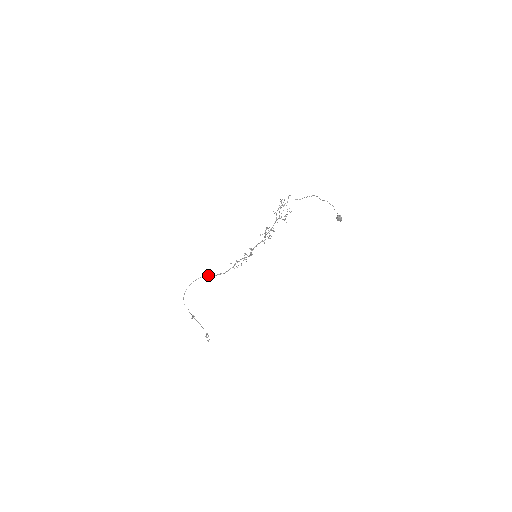
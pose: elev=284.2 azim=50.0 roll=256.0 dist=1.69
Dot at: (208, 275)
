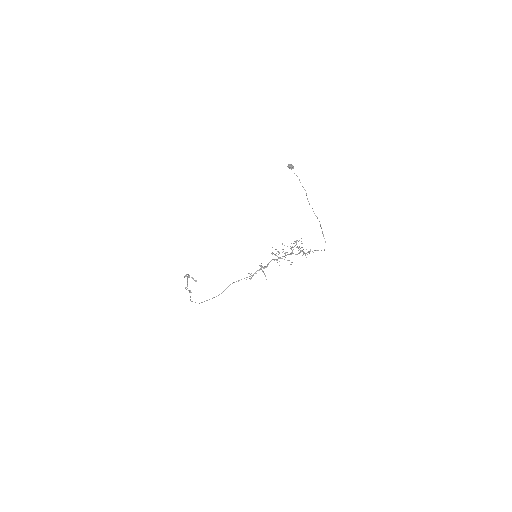
Dot at: occluded
